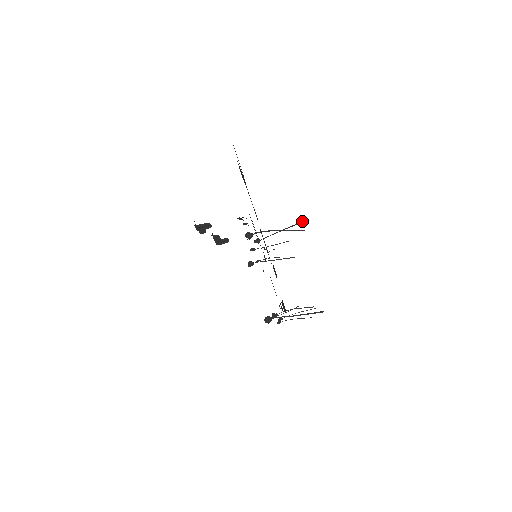
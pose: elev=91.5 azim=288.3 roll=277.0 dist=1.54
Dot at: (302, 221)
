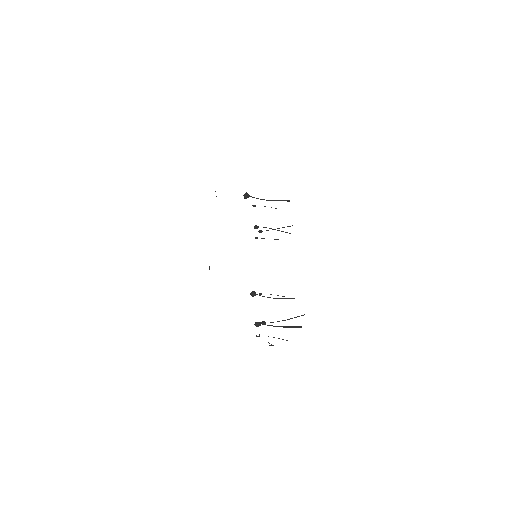
Dot at: occluded
